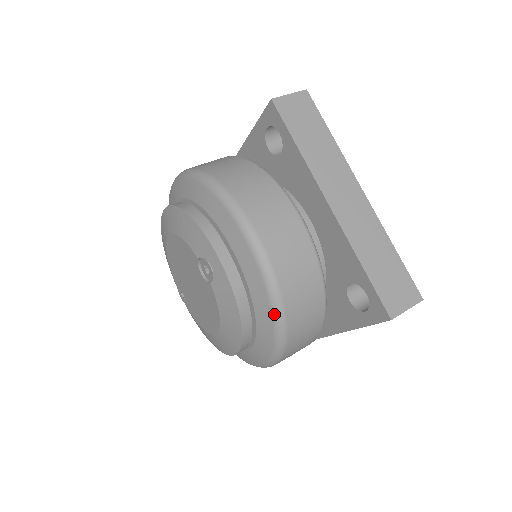
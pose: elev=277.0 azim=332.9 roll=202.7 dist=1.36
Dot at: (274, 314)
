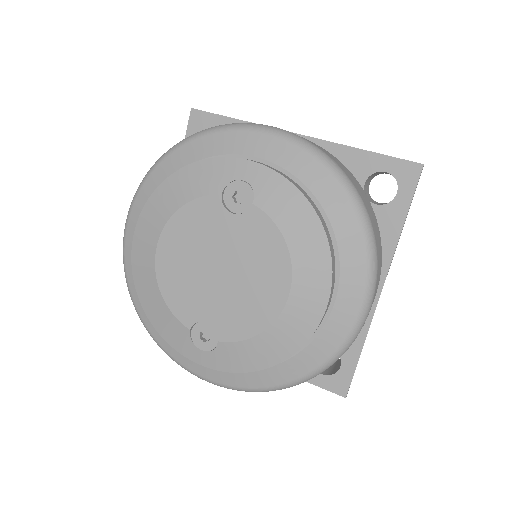
Dot at: (340, 180)
